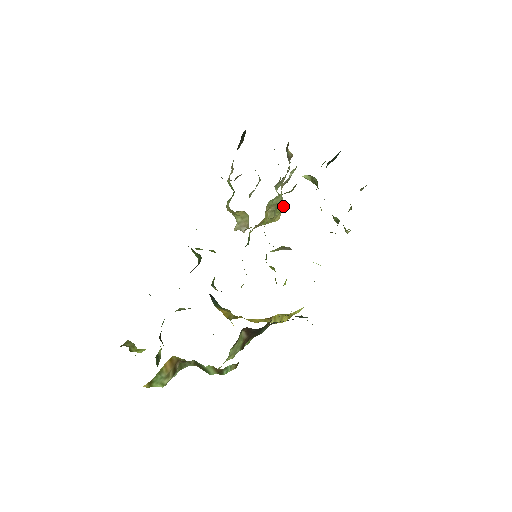
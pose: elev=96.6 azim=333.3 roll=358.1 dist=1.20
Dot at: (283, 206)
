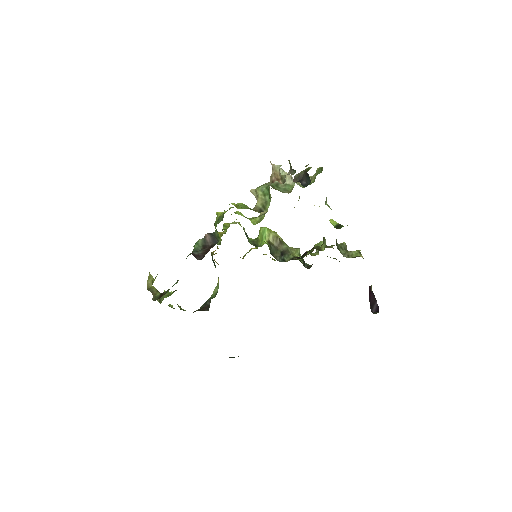
Dot at: occluded
